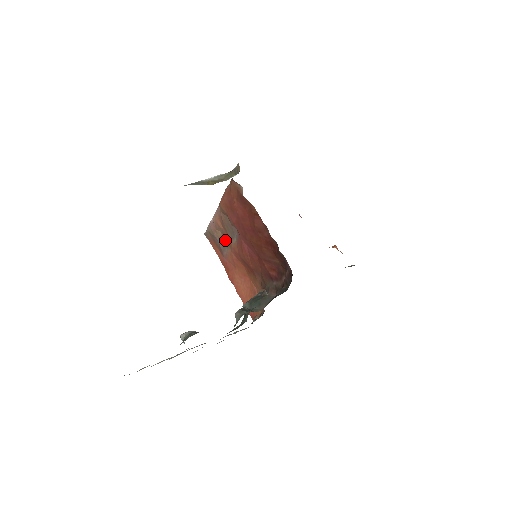
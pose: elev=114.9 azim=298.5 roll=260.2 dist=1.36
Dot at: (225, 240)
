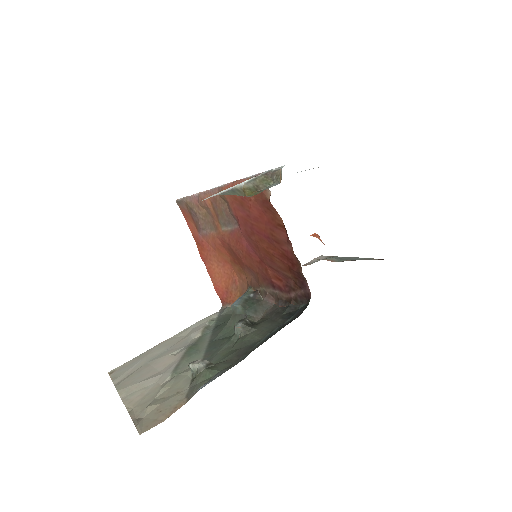
Dot at: (210, 220)
